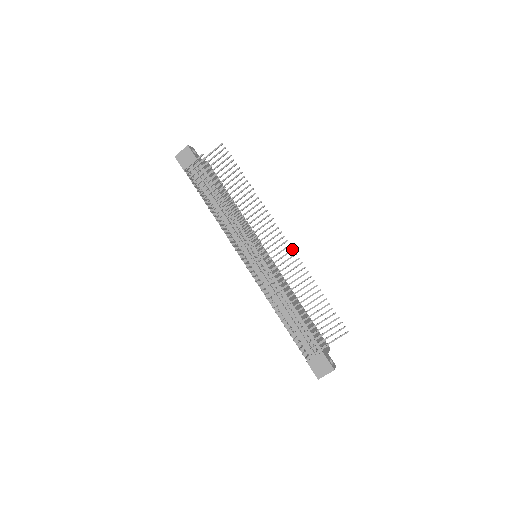
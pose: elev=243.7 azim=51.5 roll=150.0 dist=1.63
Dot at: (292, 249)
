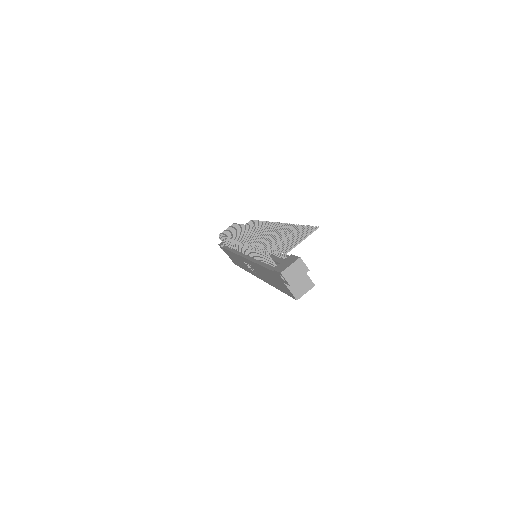
Dot at: (281, 223)
